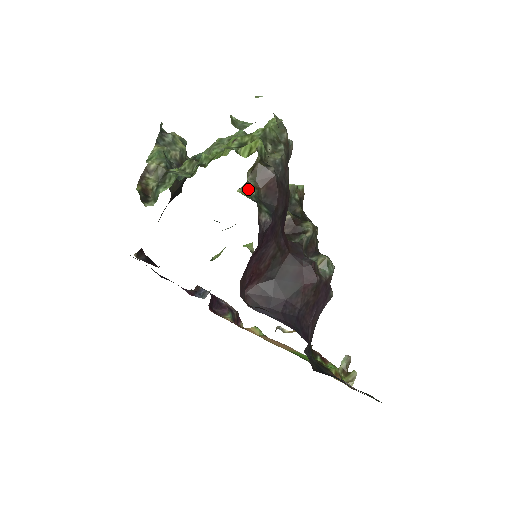
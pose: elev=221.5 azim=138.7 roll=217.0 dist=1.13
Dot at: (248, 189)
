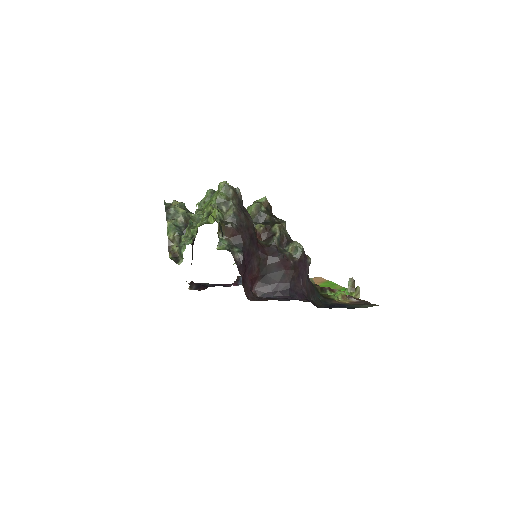
Dot at: (222, 244)
